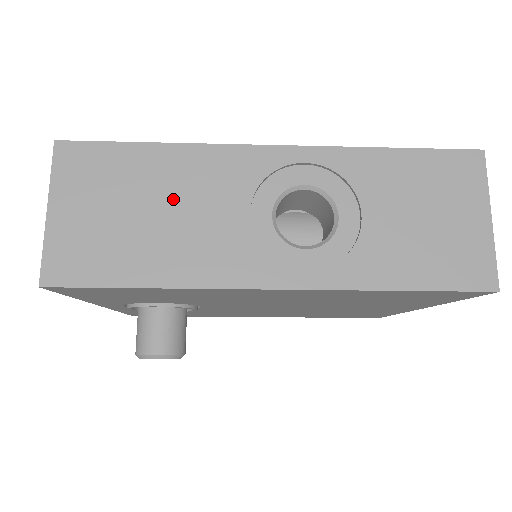
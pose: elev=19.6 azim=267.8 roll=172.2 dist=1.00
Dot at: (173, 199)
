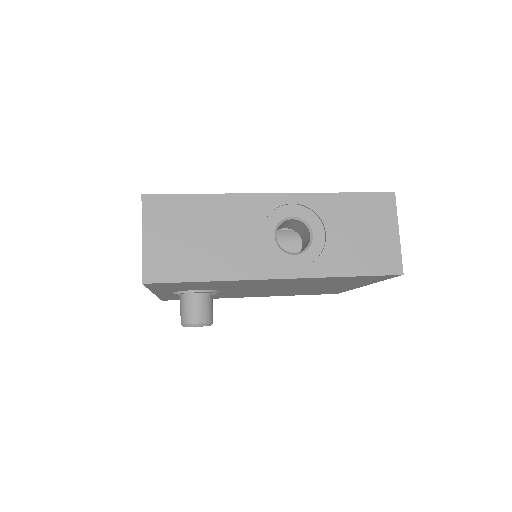
Dot at: (216, 228)
